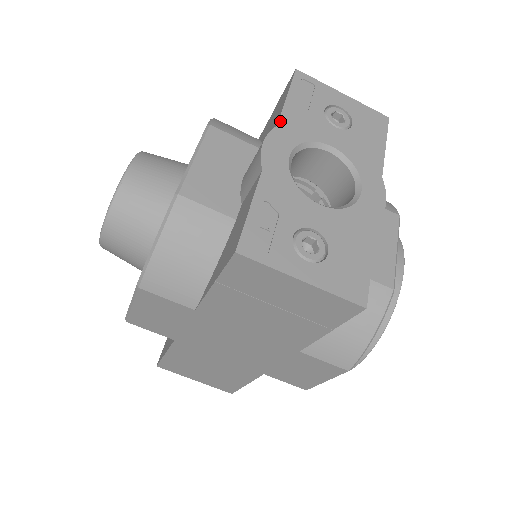
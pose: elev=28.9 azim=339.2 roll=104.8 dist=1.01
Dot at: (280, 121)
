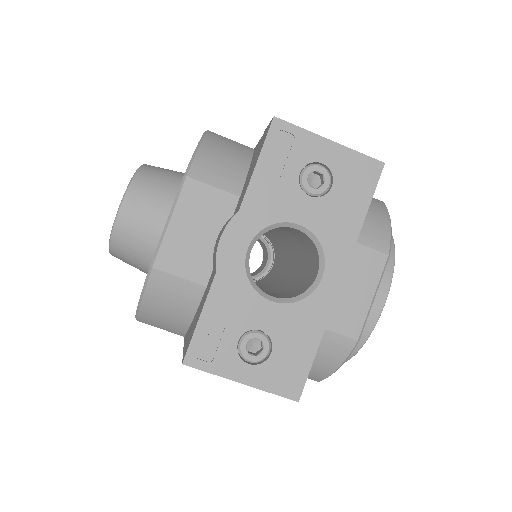
Dot at: (243, 203)
